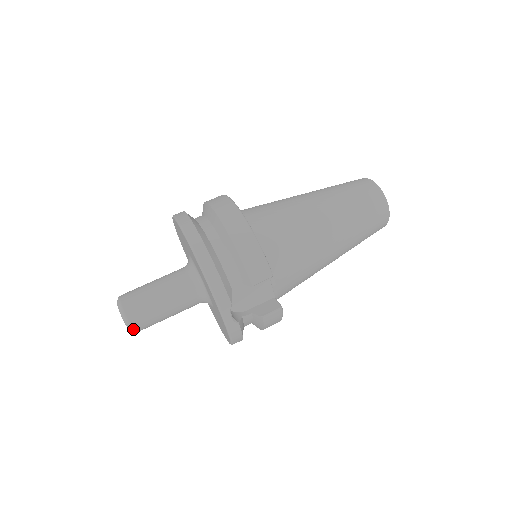
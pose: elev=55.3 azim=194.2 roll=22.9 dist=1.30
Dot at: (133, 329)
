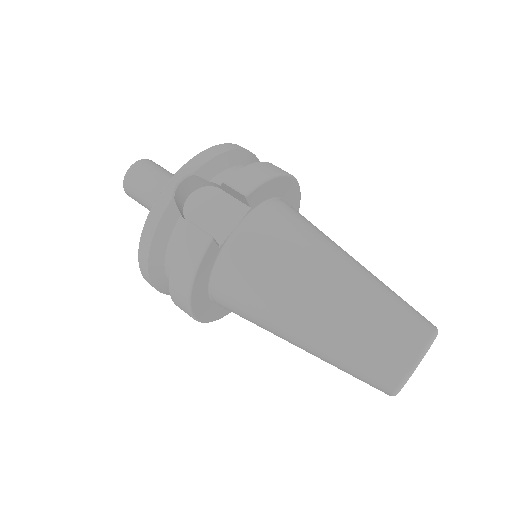
Dot at: (128, 172)
